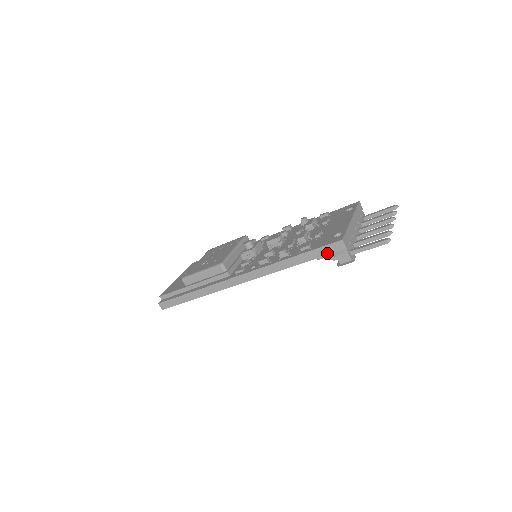
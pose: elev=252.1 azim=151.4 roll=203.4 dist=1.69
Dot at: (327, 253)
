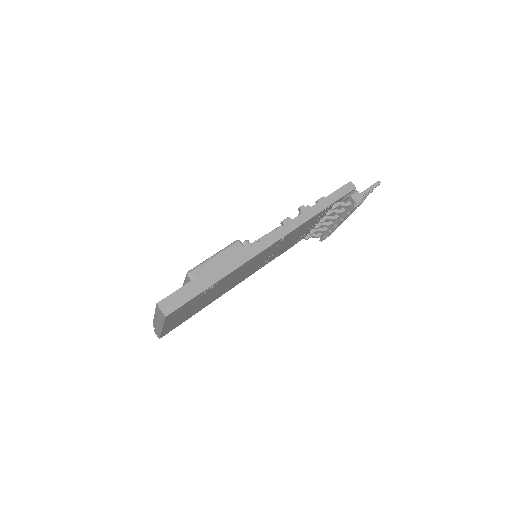
Dot at: (343, 195)
